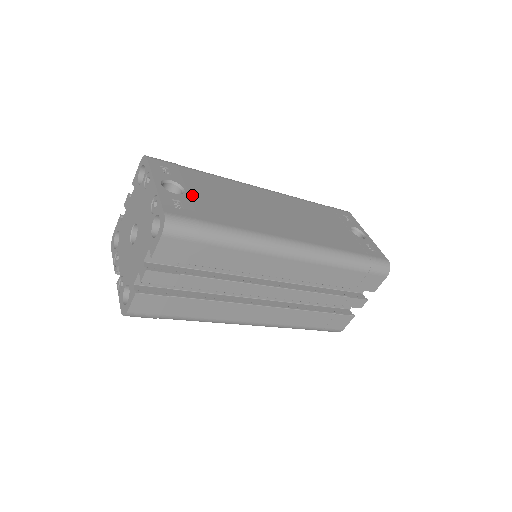
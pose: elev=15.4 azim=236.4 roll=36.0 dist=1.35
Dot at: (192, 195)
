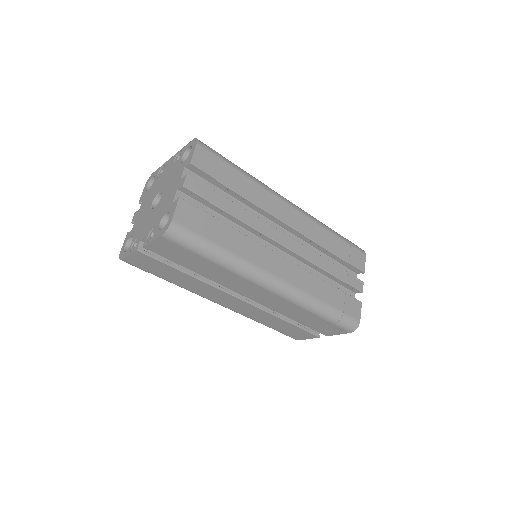
Dot at: occluded
